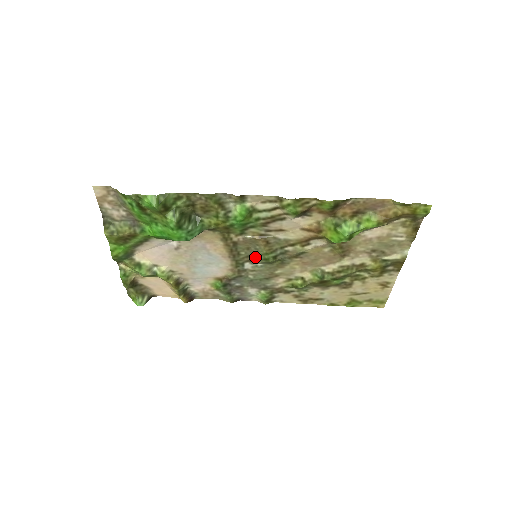
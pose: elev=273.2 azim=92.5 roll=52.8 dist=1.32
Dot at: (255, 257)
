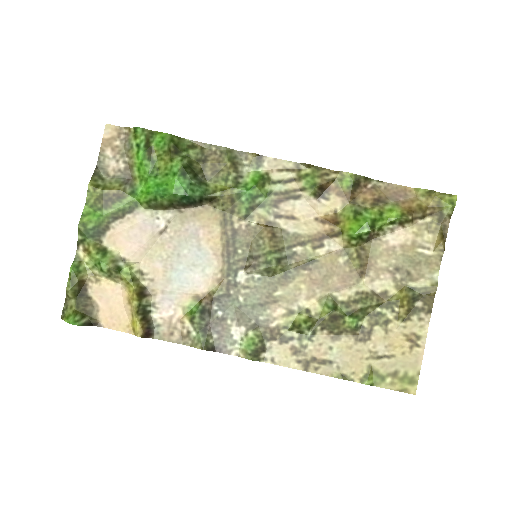
Dot at: (254, 259)
